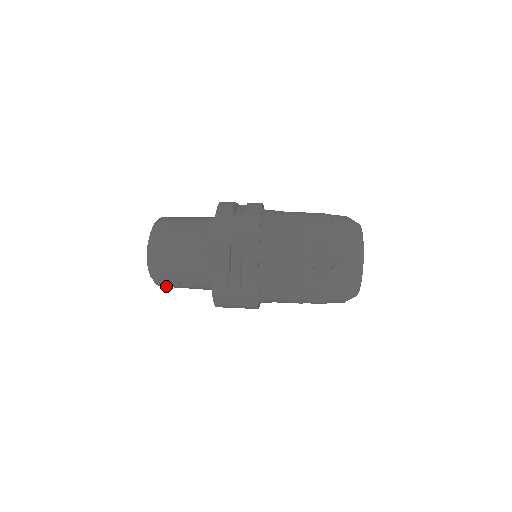
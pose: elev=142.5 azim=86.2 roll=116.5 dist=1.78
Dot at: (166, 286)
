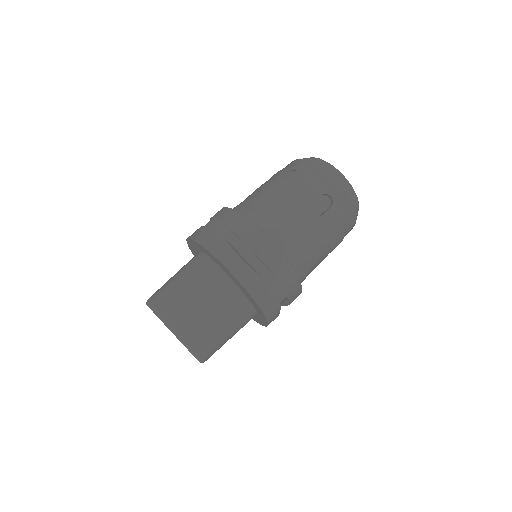
Dot at: occluded
